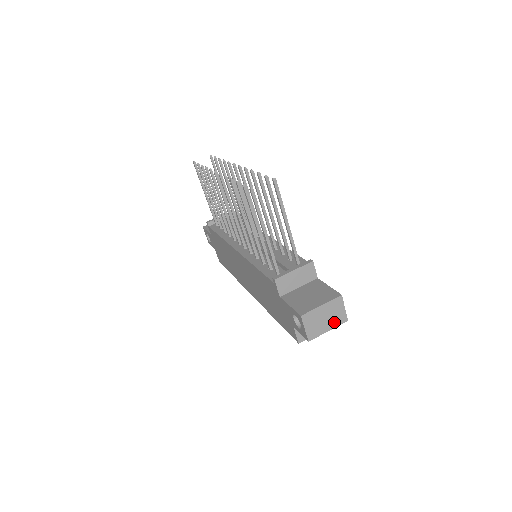
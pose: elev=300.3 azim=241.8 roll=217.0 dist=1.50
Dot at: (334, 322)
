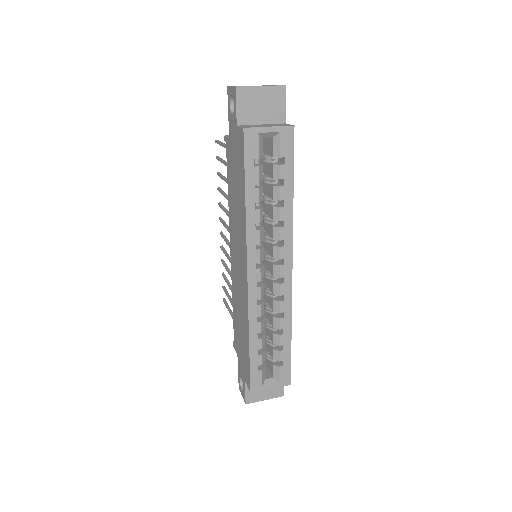
Dot at: (268, 86)
